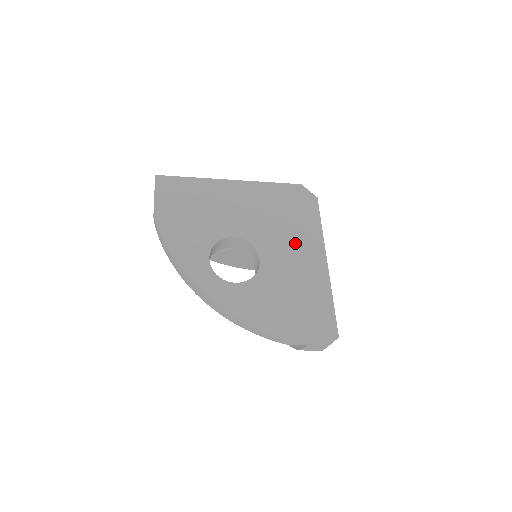
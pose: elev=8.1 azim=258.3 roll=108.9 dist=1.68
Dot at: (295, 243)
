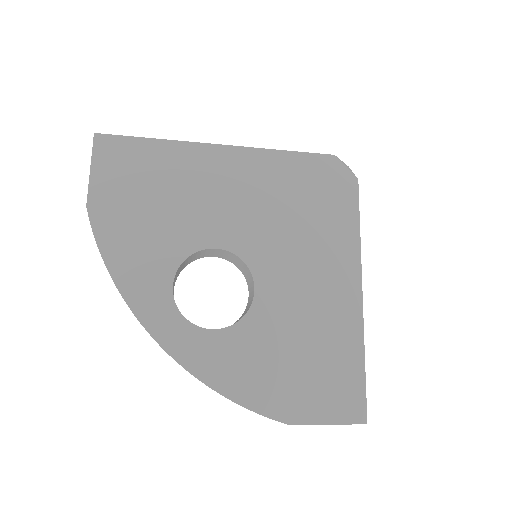
Dot at: (314, 260)
